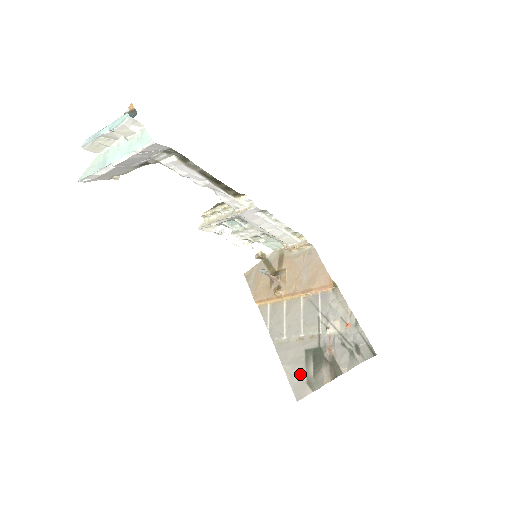
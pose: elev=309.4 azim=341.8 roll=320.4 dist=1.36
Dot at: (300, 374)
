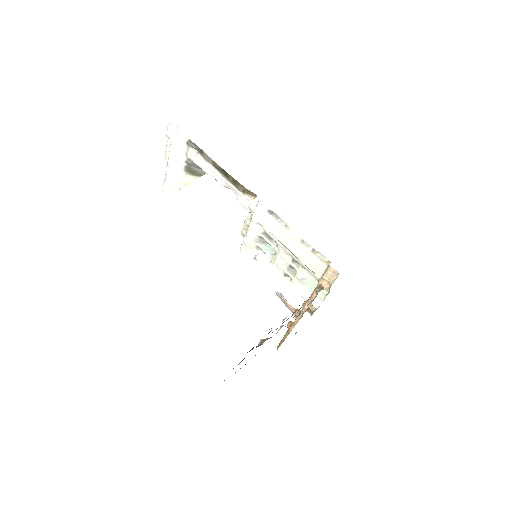
Dot at: occluded
